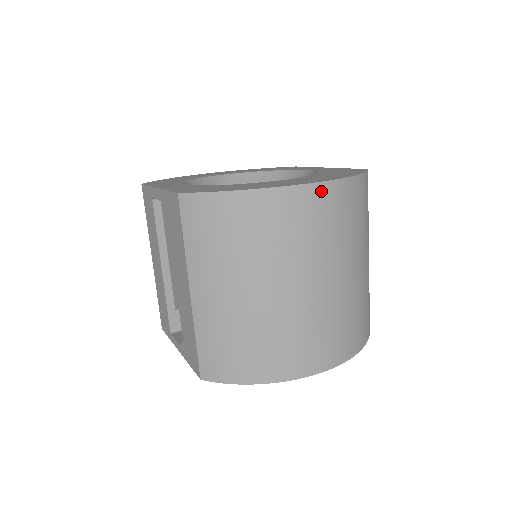
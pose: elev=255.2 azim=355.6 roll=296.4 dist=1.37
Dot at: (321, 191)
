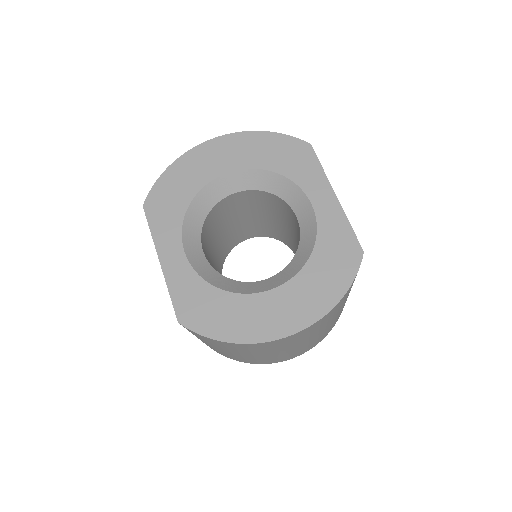
Dot at: (298, 334)
